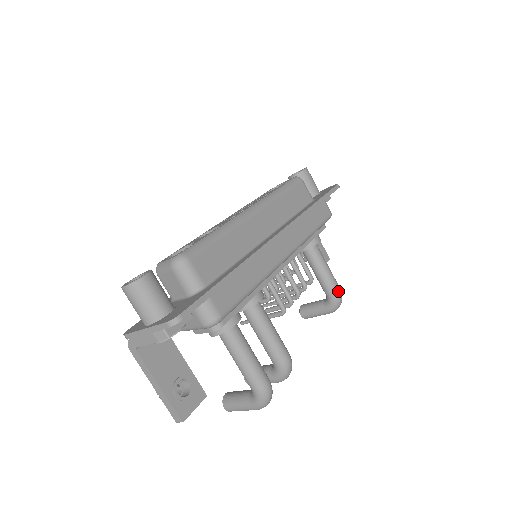
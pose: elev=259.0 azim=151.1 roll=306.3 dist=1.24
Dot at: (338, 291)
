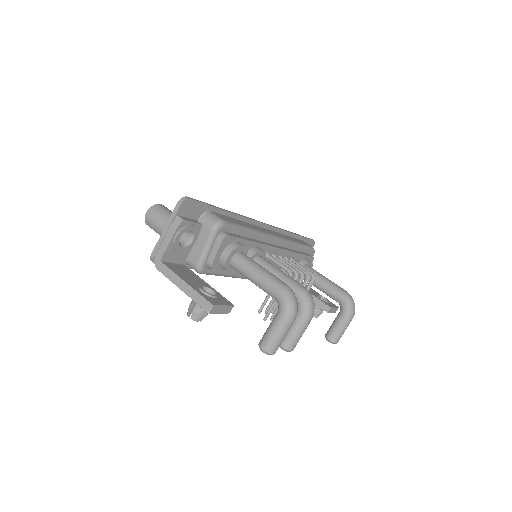
Dot at: (345, 291)
